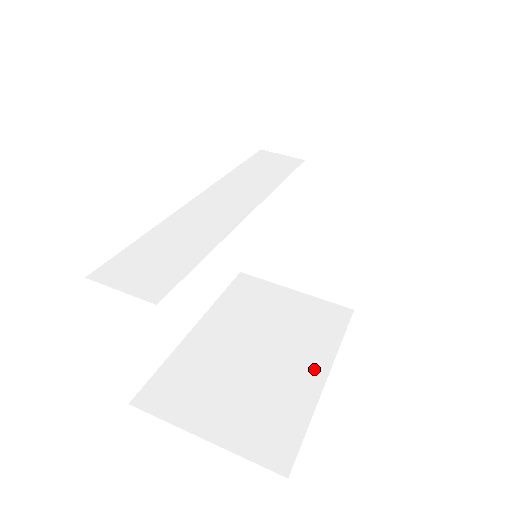
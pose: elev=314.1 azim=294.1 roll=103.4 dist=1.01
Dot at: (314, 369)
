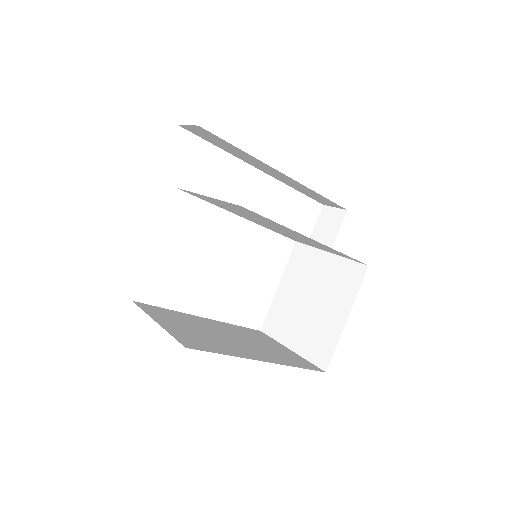
Dot at: (260, 356)
